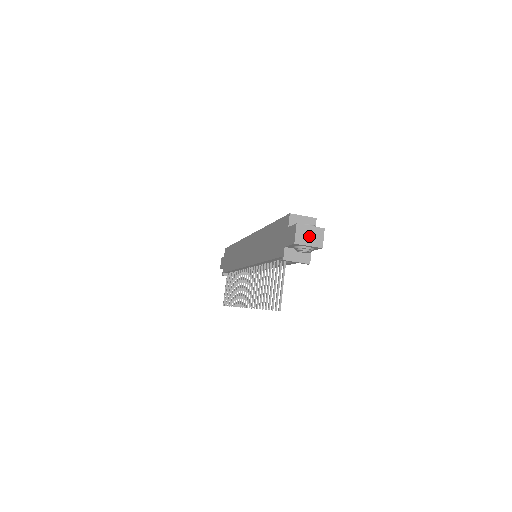
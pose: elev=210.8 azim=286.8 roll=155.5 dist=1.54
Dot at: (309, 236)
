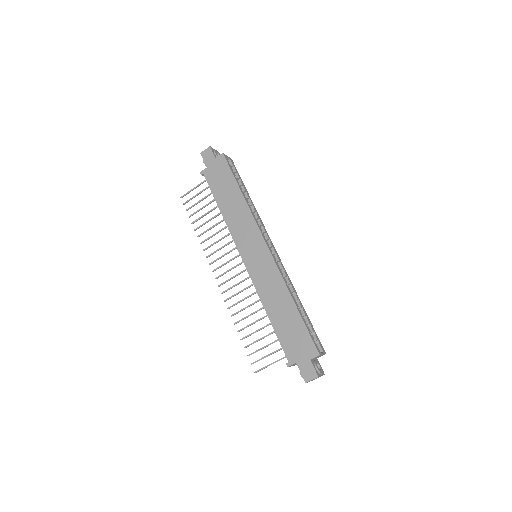
Dot at: occluded
